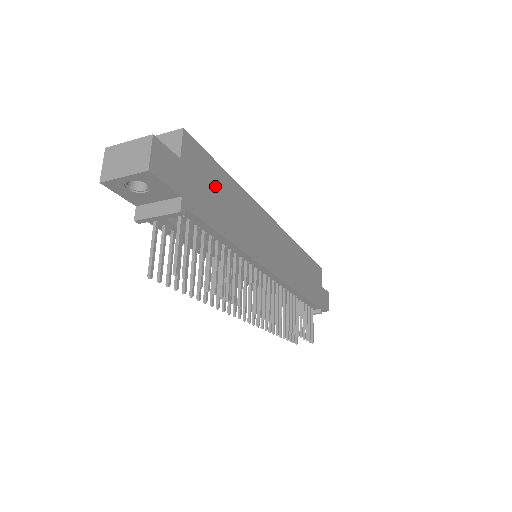
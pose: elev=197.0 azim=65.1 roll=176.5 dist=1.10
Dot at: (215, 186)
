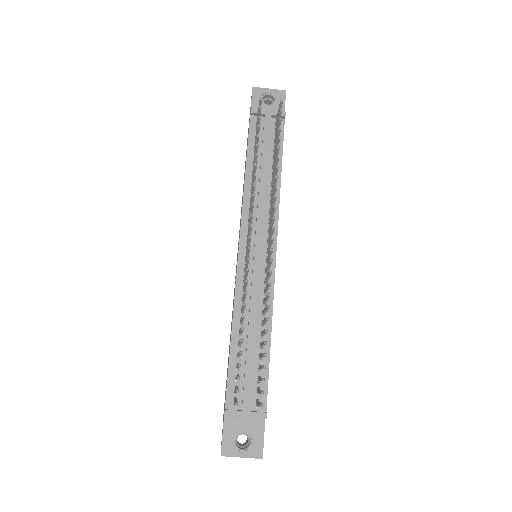
Dot at: occluded
